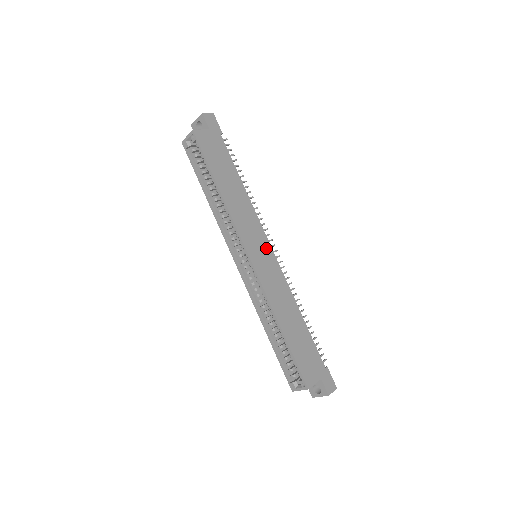
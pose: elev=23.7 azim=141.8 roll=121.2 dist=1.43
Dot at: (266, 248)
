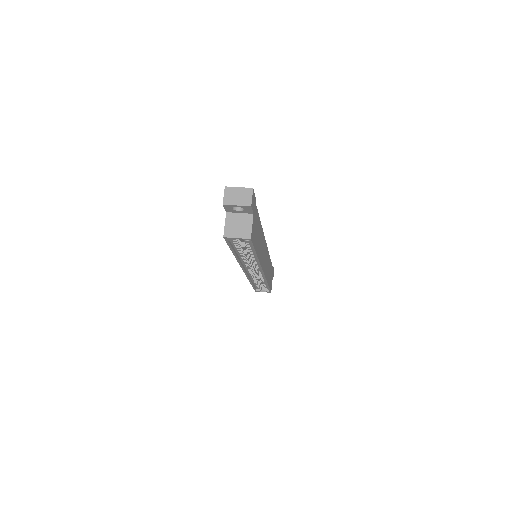
Dot at: occluded
